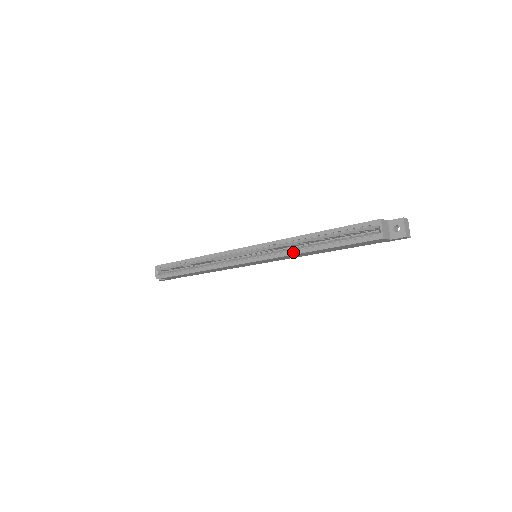
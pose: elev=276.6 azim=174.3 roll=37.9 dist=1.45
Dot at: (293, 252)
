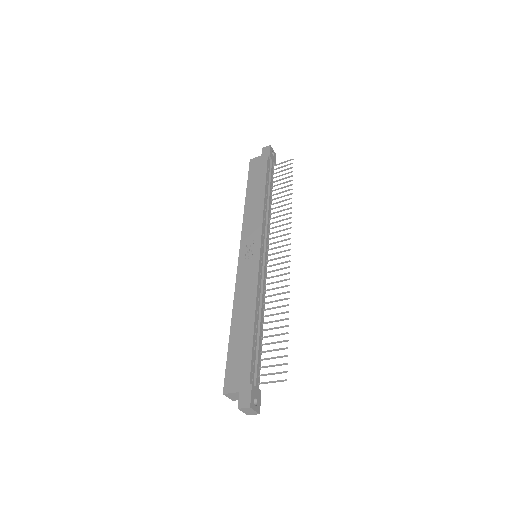
Dot at: occluded
